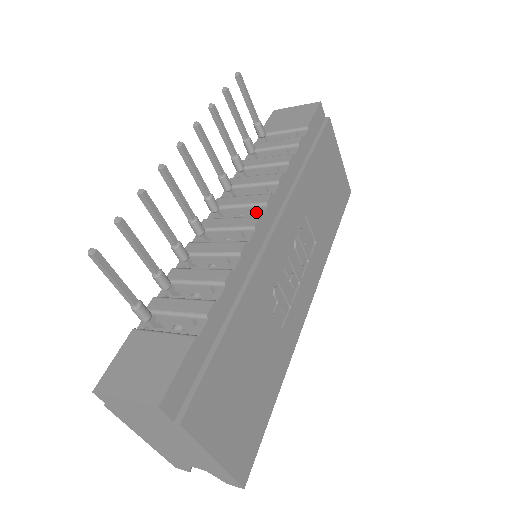
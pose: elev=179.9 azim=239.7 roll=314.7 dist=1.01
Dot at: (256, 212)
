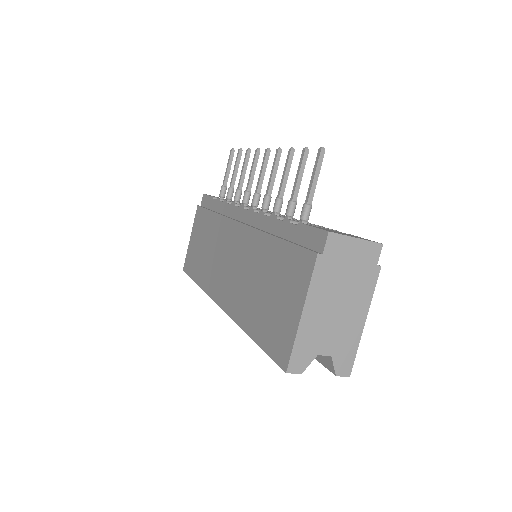
Dot at: occluded
